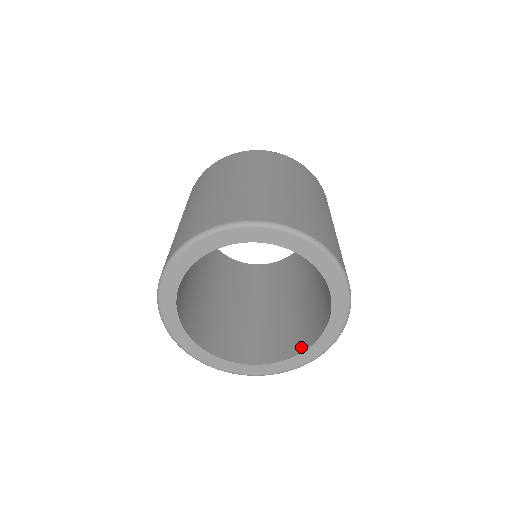
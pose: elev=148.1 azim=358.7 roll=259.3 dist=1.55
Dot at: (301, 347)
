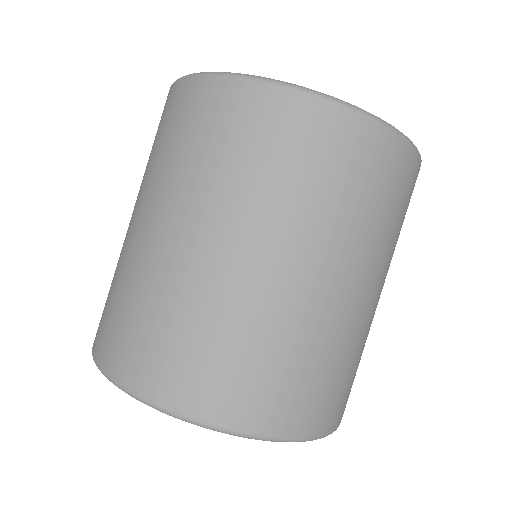
Dot at: occluded
